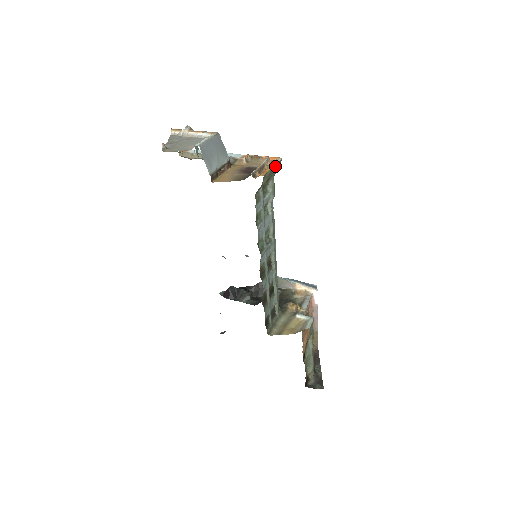
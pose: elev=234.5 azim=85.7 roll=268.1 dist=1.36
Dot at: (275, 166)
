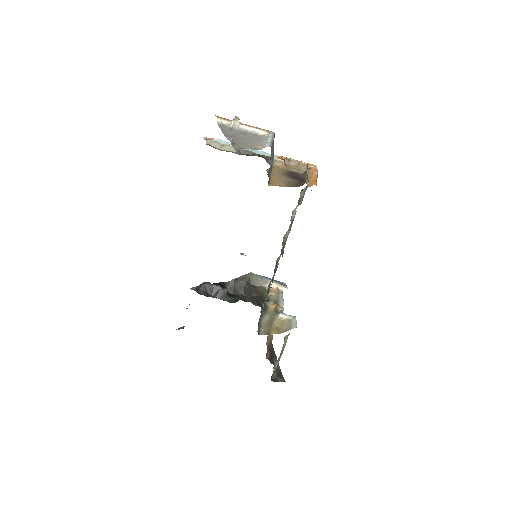
Dot at: (316, 174)
